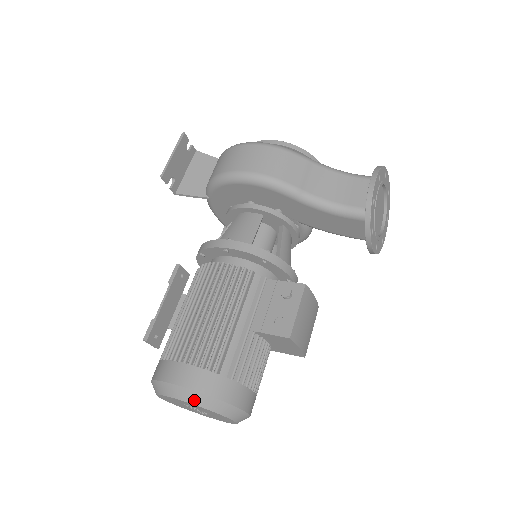
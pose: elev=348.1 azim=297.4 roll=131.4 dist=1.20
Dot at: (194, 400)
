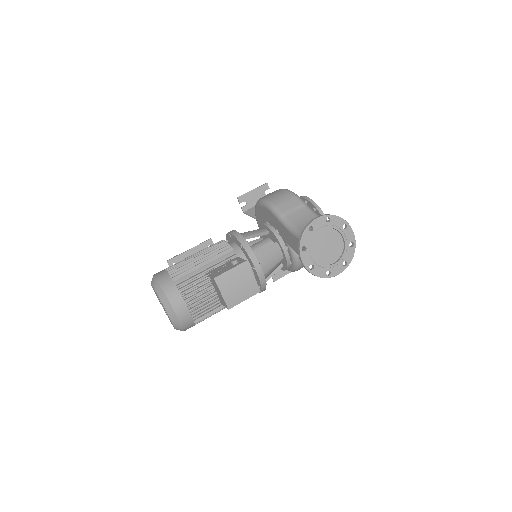
Dot at: (155, 286)
